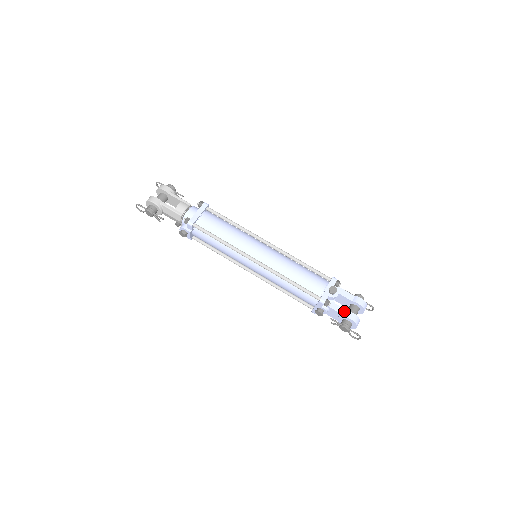
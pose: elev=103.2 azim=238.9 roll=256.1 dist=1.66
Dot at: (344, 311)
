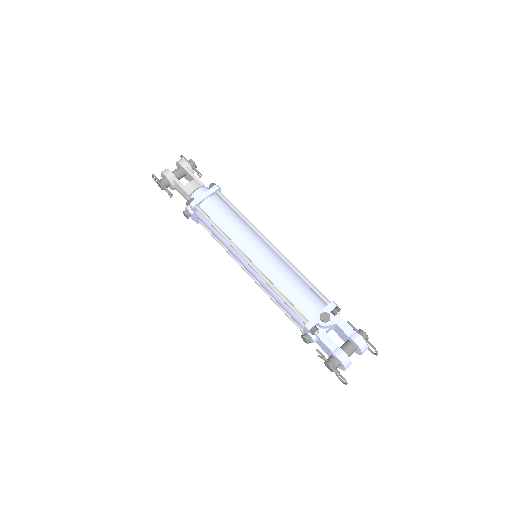
Dot at: (334, 346)
